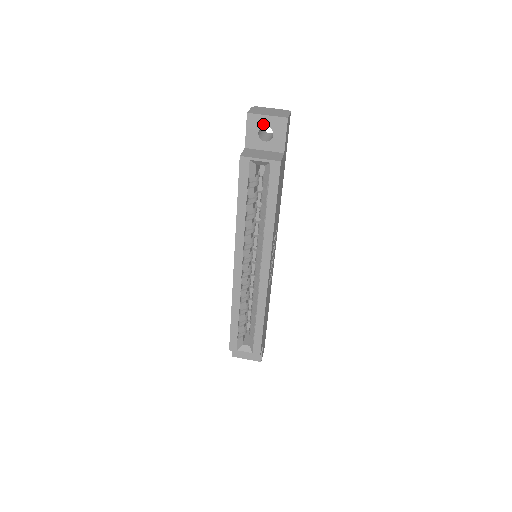
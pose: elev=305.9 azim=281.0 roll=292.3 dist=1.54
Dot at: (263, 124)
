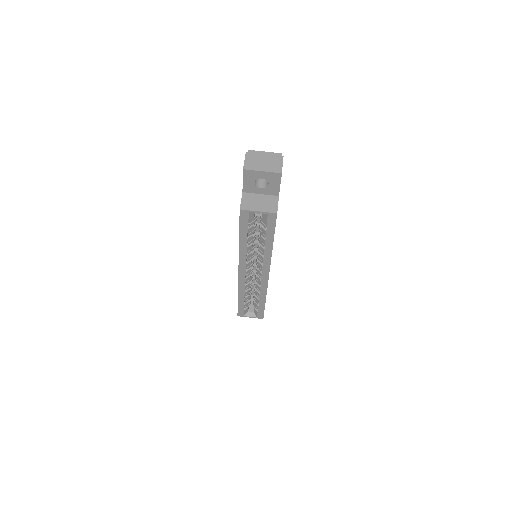
Dot at: (259, 177)
